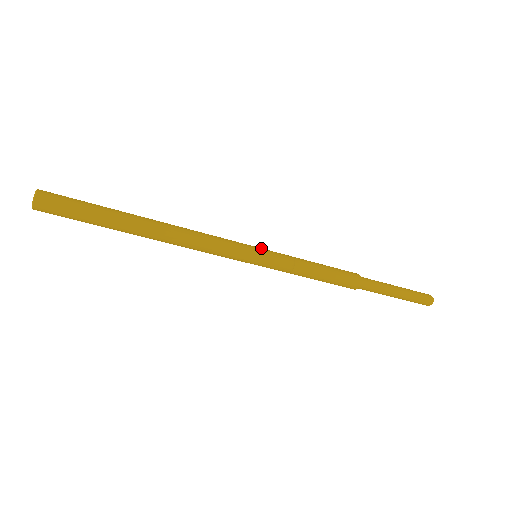
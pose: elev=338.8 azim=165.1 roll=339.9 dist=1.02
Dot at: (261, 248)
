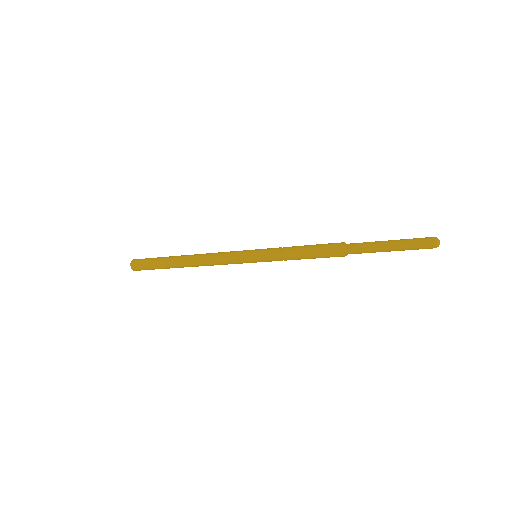
Dot at: (257, 249)
